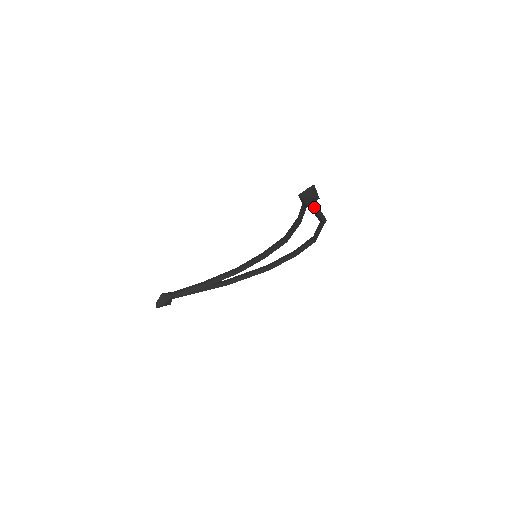
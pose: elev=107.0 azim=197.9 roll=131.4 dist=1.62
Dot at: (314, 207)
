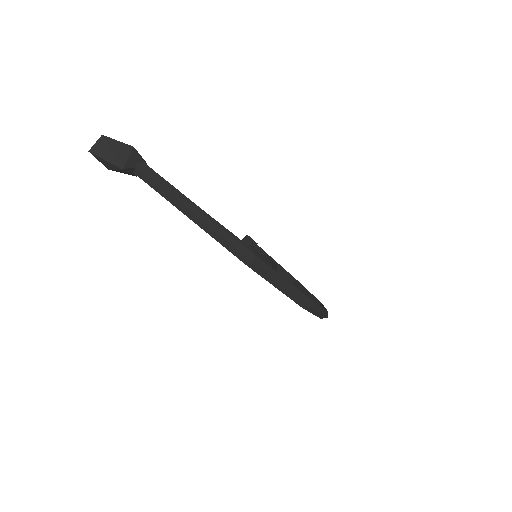
Dot at: (163, 194)
